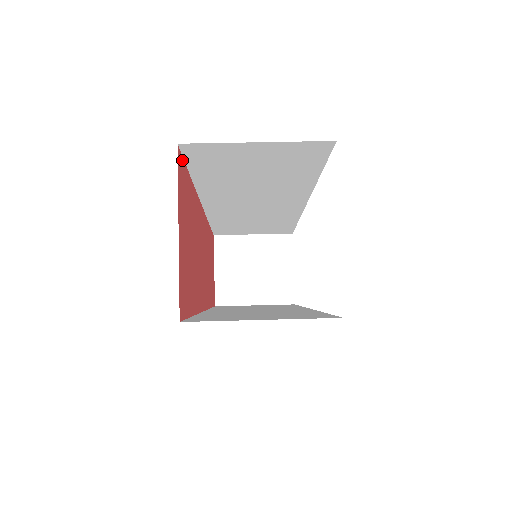
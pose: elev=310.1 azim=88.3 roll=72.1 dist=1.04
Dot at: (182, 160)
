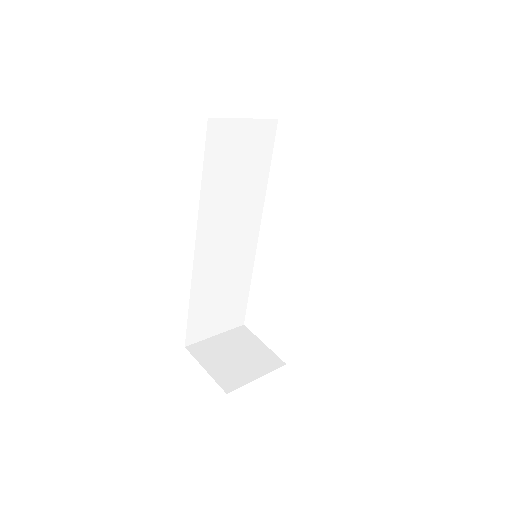
Dot at: (207, 139)
